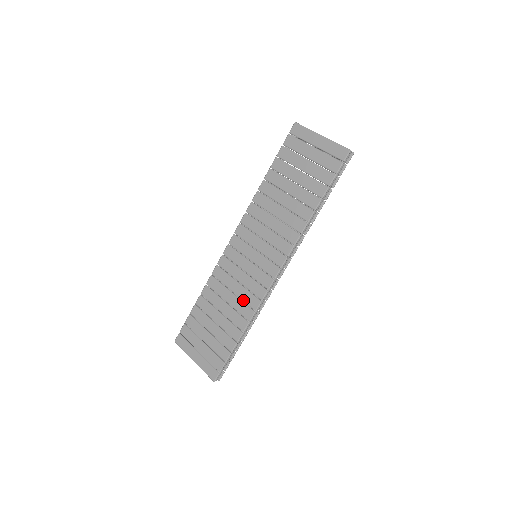
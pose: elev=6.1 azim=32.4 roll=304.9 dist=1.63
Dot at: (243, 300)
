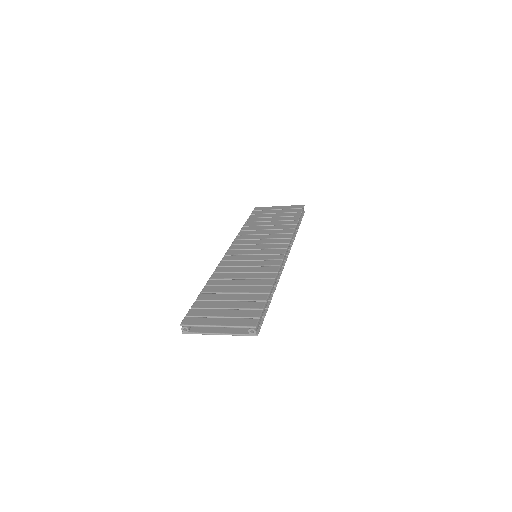
Dot at: (260, 271)
